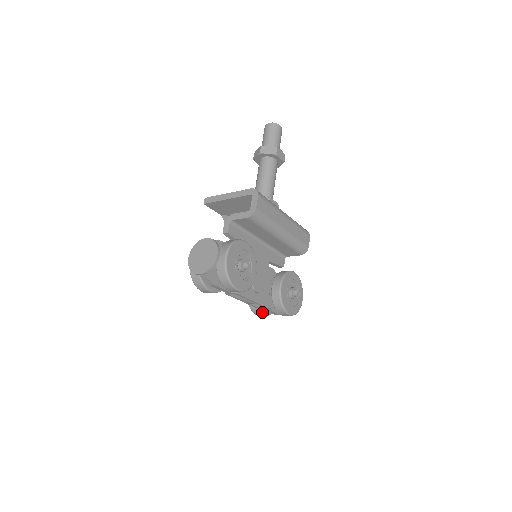
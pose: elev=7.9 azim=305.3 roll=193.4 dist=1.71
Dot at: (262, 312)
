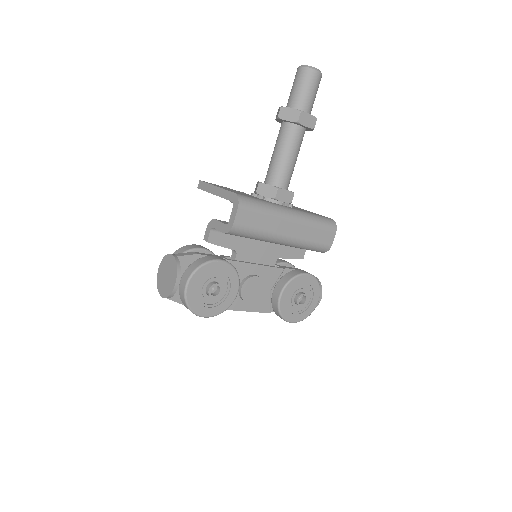
Dot at: occluded
